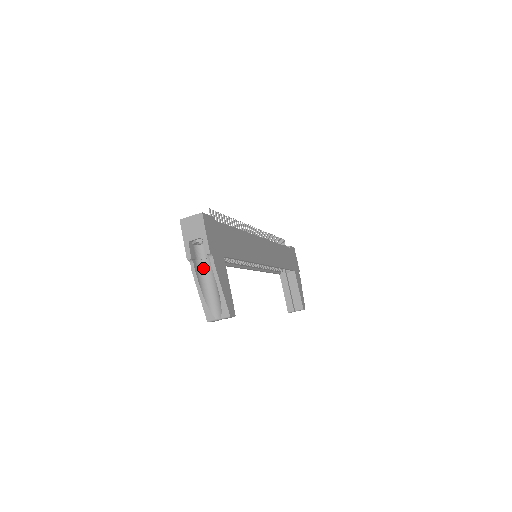
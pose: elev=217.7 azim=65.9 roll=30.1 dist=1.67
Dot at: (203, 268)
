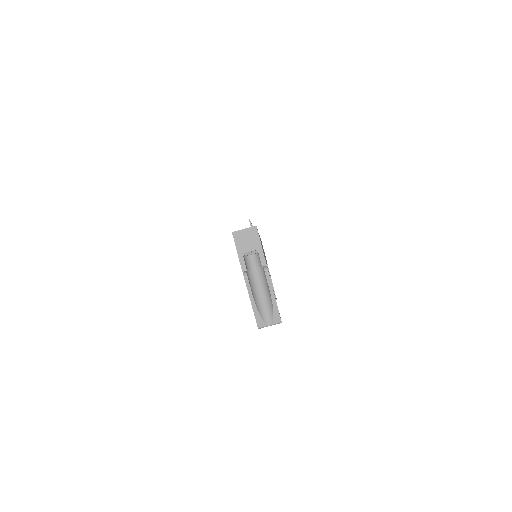
Dot at: (252, 278)
